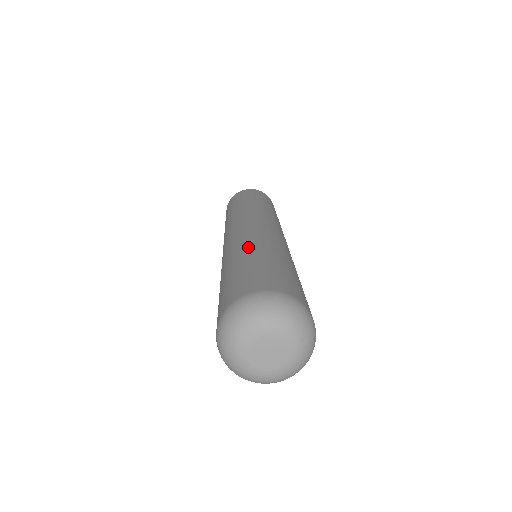
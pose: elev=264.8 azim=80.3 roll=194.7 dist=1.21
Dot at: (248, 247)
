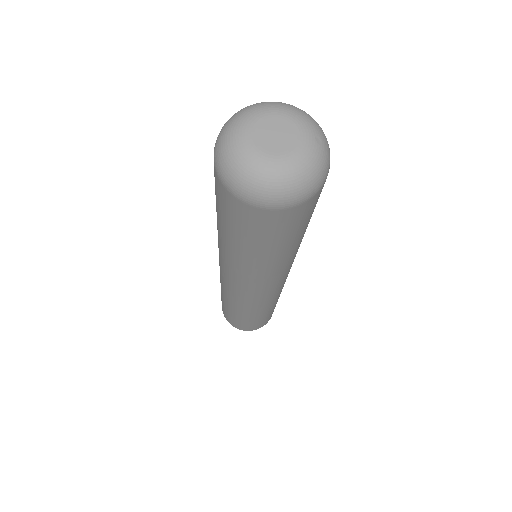
Dot at: occluded
